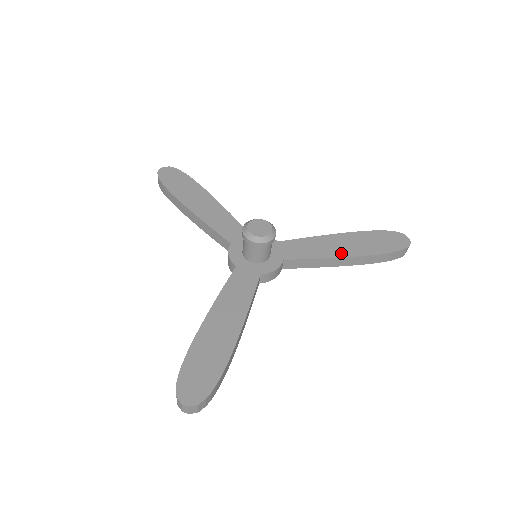
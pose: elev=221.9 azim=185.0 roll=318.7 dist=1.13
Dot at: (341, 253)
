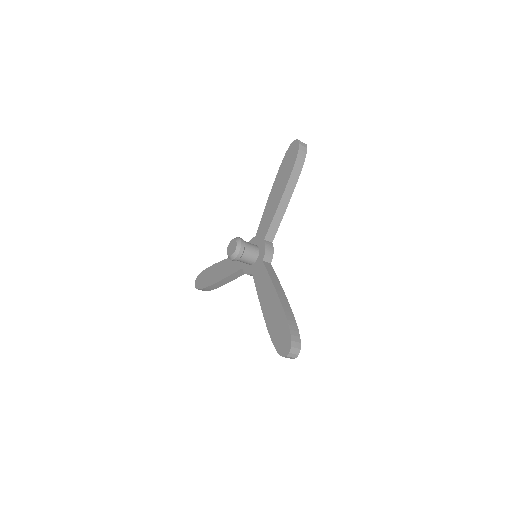
Dot at: (279, 197)
